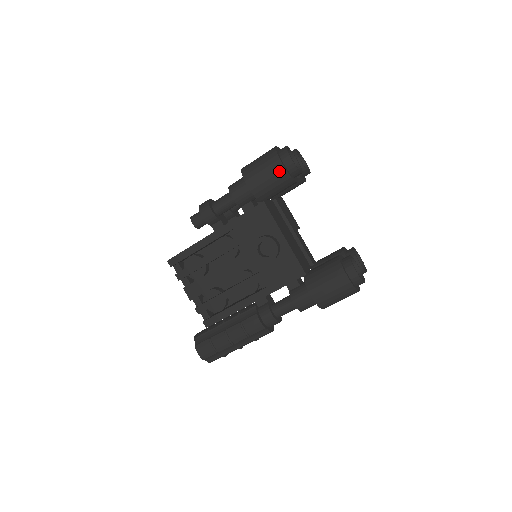
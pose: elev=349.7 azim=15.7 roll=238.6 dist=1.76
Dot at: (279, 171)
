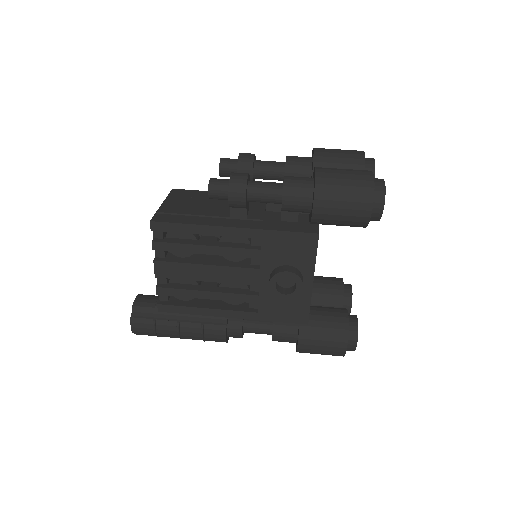
Dot at: (362, 215)
